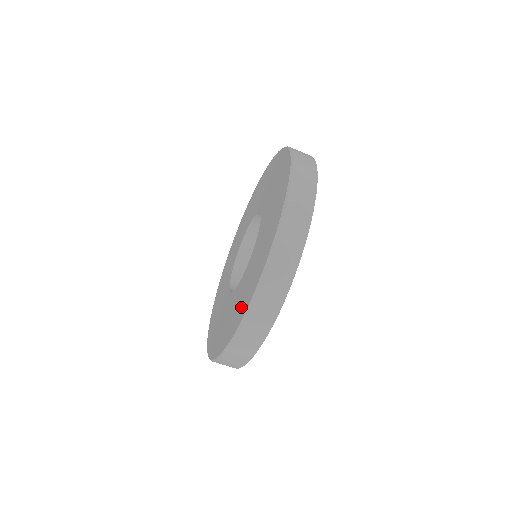
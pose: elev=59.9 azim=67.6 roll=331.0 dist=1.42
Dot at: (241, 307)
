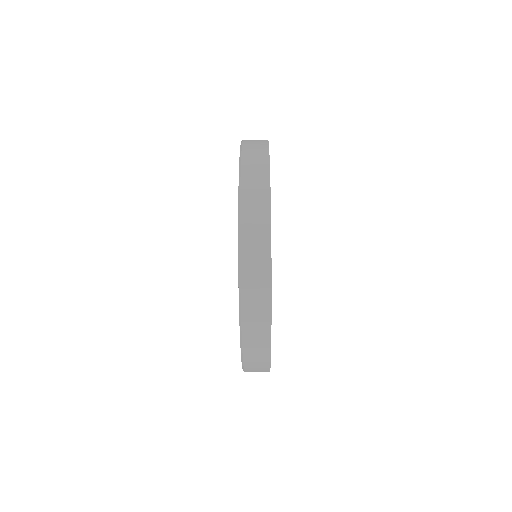
Dot at: occluded
